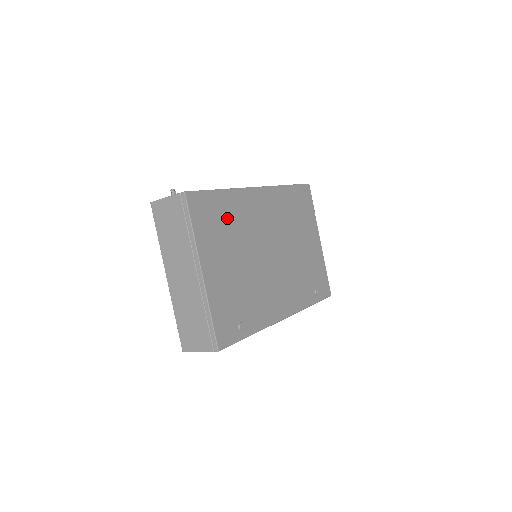
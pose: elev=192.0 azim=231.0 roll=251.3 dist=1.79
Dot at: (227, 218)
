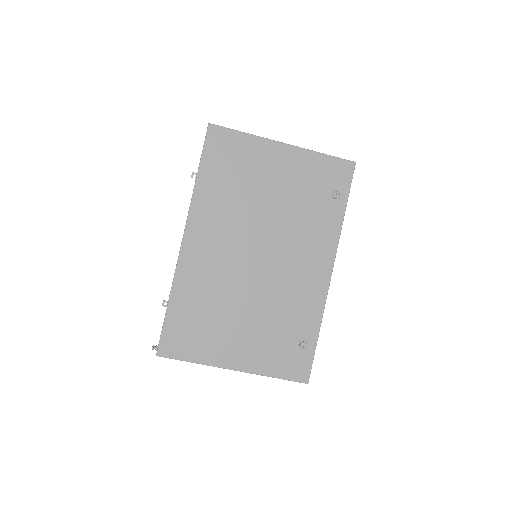
Dot at: (199, 309)
